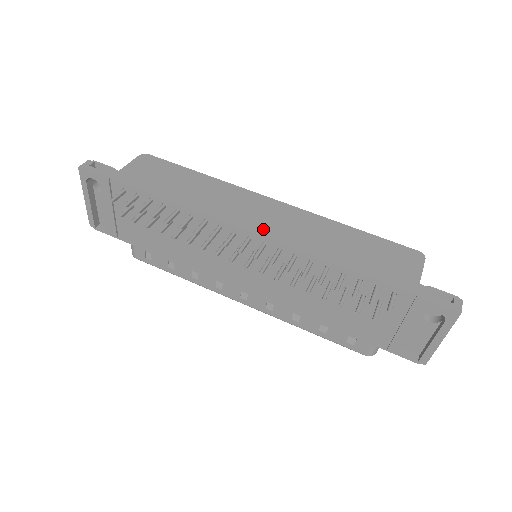
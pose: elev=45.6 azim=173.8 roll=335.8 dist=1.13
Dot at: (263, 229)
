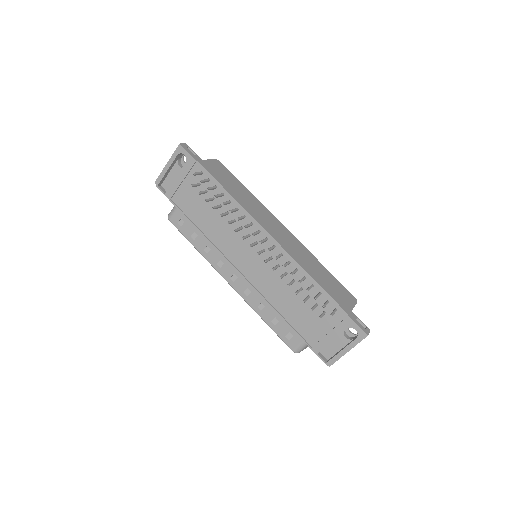
Dot at: (277, 238)
